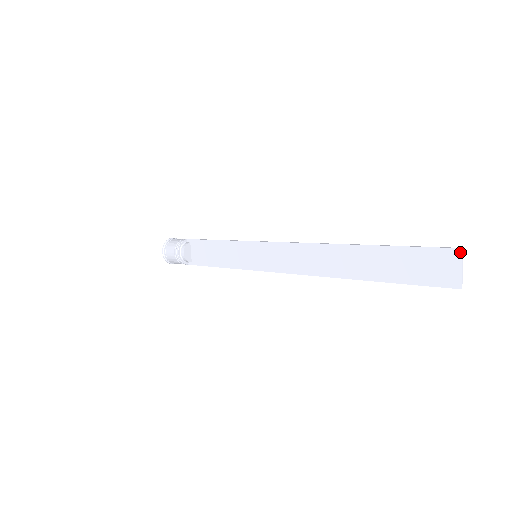
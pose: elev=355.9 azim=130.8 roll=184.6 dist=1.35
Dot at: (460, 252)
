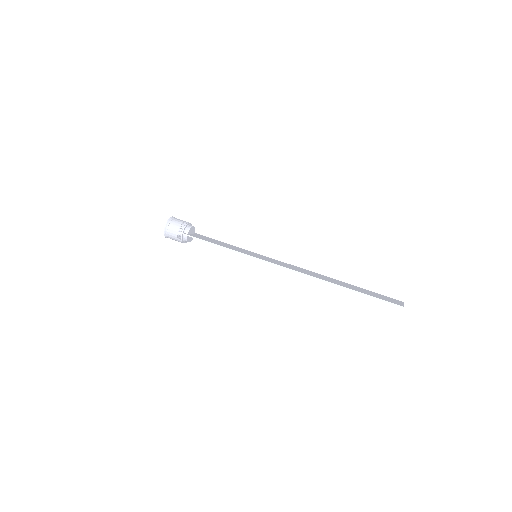
Dot at: occluded
